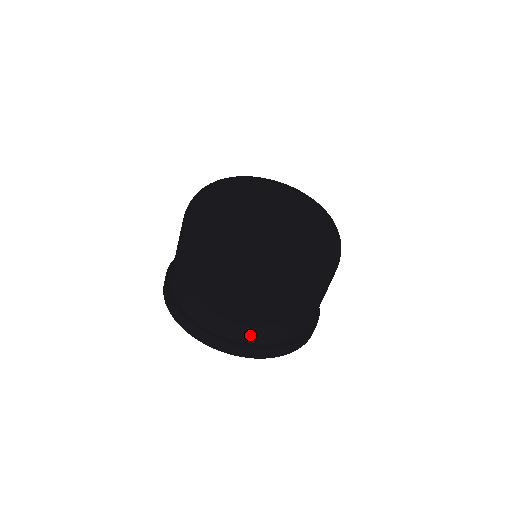
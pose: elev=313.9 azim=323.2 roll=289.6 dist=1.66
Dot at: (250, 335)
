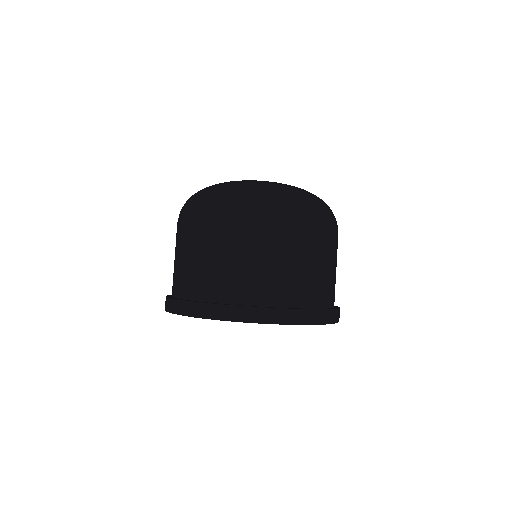
Dot at: (323, 296)
